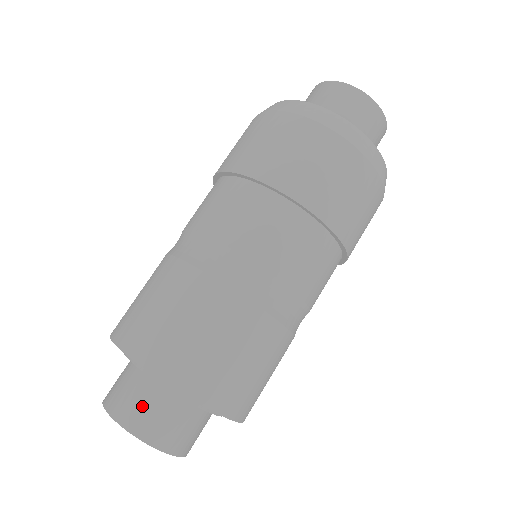
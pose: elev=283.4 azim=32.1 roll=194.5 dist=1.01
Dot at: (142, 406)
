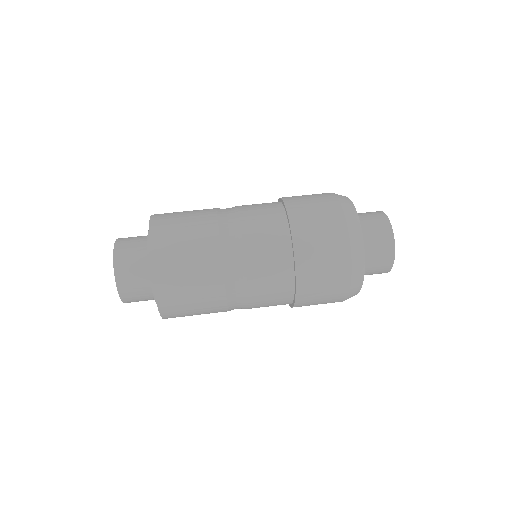
Dot at: (133, 280)
